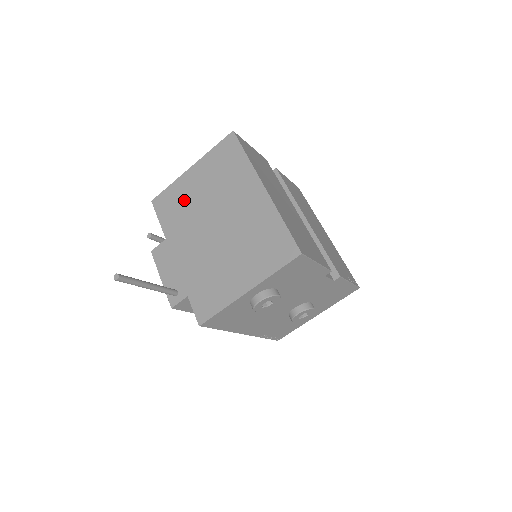
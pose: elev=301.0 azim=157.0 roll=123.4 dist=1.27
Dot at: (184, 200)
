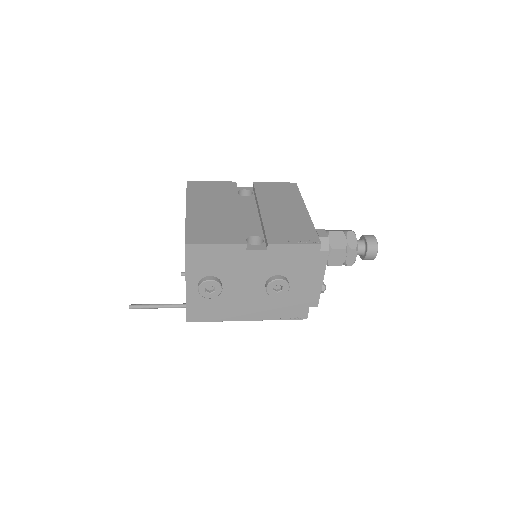
Dot at: occluded
